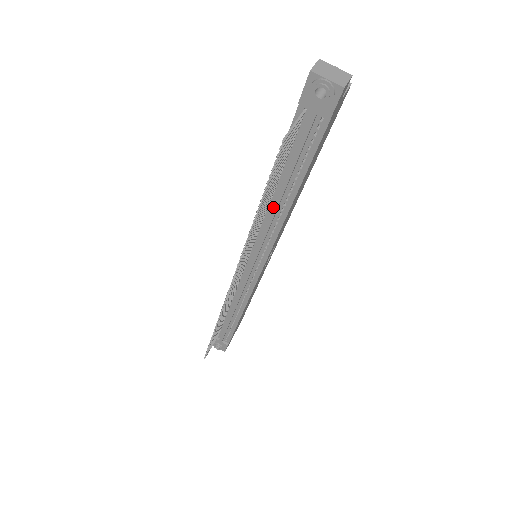
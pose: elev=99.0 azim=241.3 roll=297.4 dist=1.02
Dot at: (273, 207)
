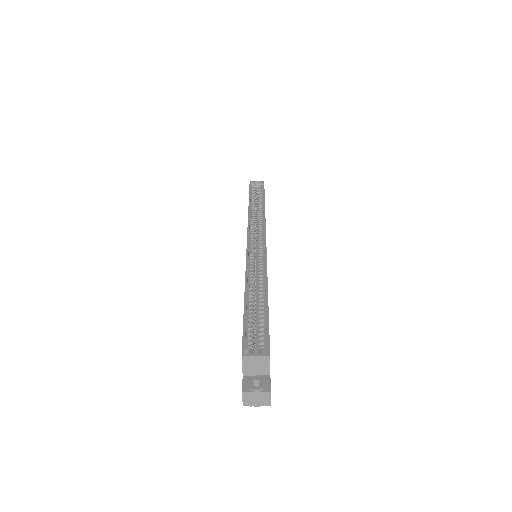
Dot at: occluded
